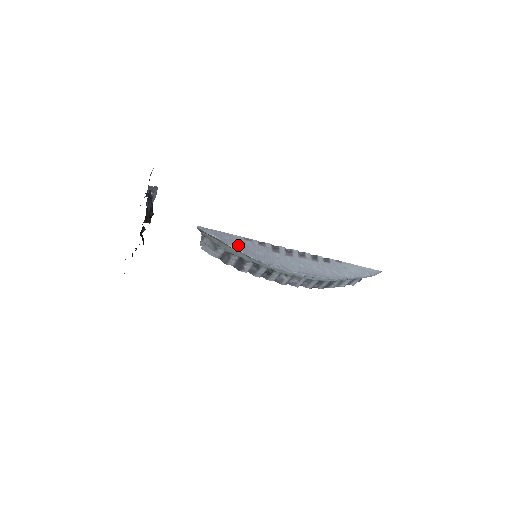
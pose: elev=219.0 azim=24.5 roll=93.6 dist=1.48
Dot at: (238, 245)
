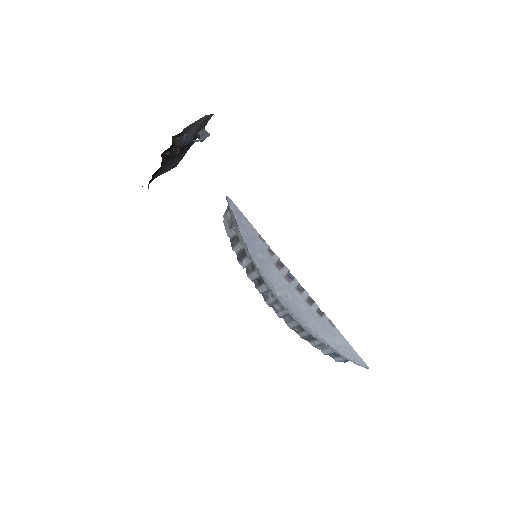
Dot at: (248, 235)
